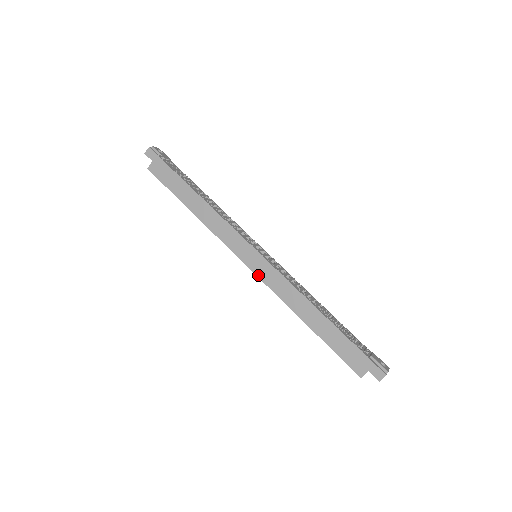
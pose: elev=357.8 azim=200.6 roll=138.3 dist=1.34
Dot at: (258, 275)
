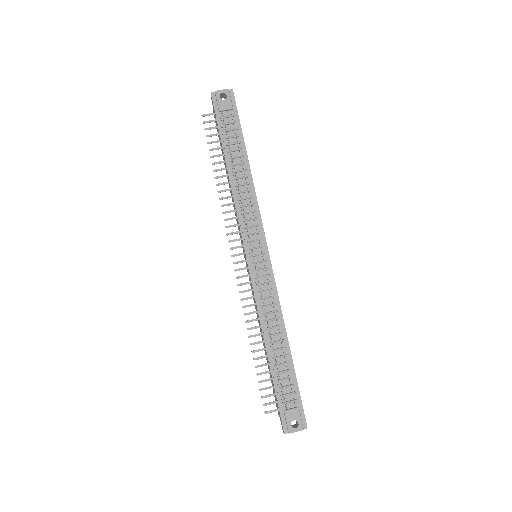
Dot at: occluded
